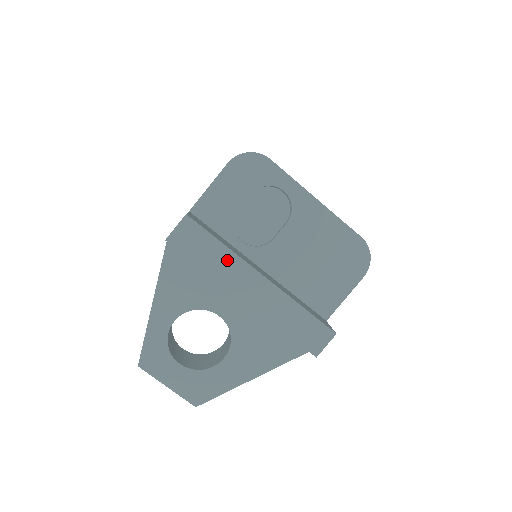
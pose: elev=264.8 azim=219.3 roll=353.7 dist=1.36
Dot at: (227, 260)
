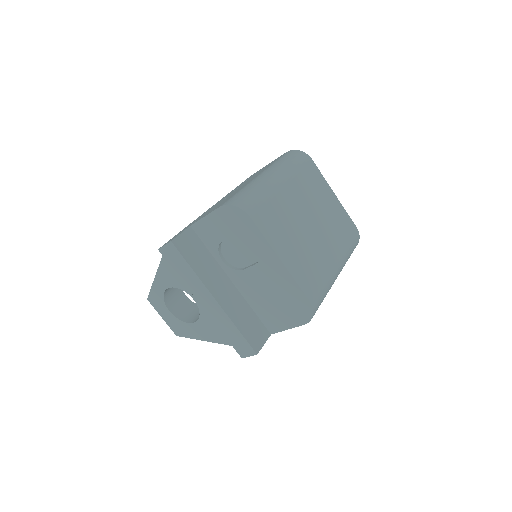
Dot at: (194, 279)
